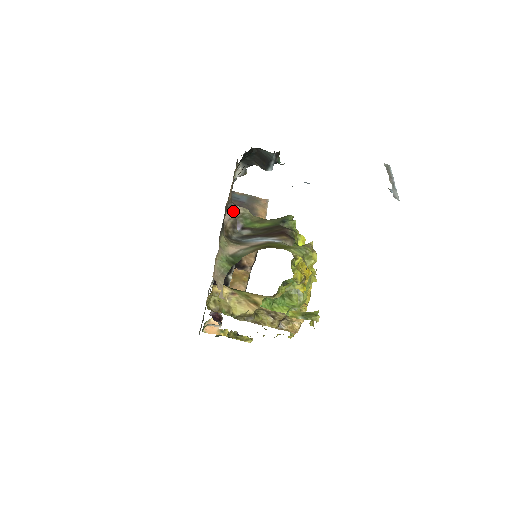
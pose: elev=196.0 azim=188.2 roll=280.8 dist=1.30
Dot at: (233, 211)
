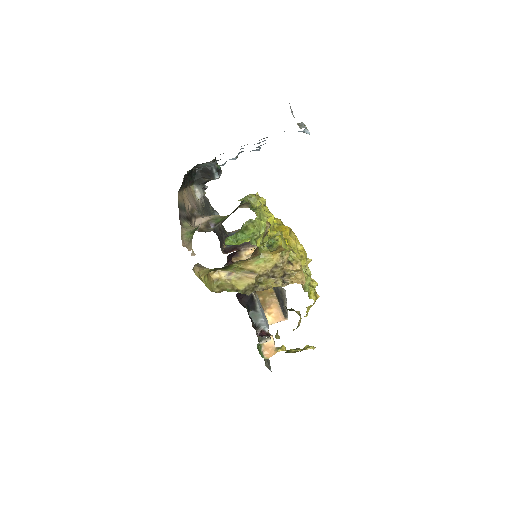
Dot at: (203, 218)
